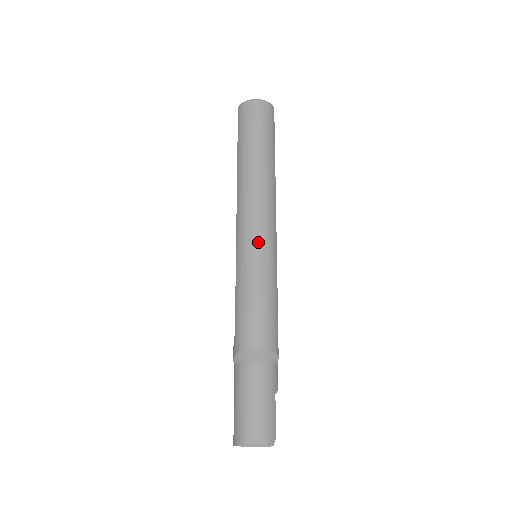
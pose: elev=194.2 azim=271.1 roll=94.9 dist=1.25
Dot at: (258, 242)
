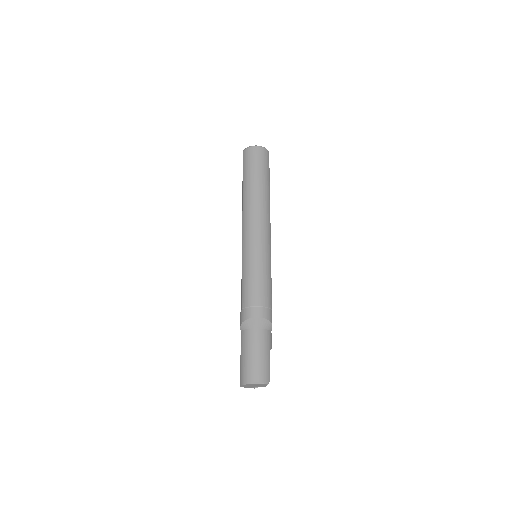
Dot at: (258, 245)
